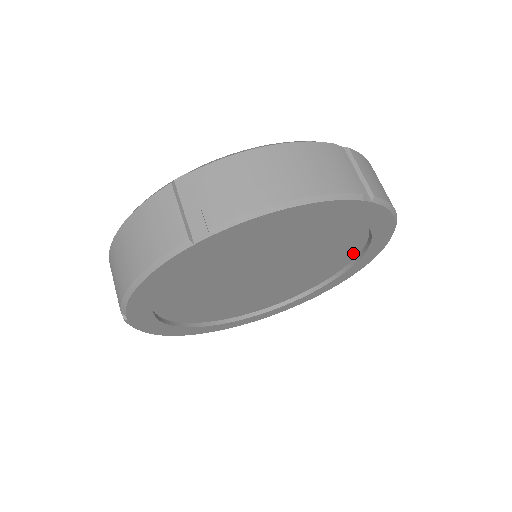
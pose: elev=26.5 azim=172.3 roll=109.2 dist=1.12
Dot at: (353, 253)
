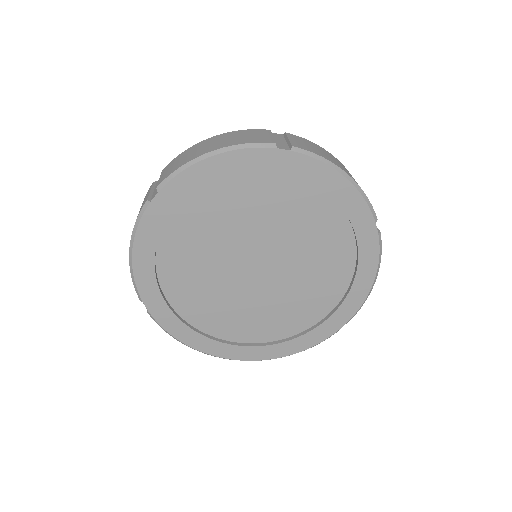
Dot at: (349, 240)
